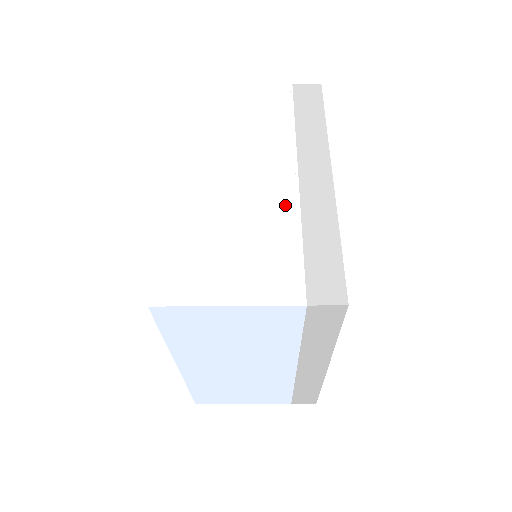
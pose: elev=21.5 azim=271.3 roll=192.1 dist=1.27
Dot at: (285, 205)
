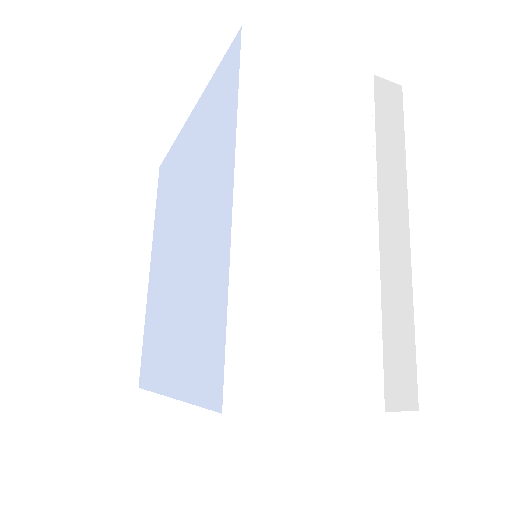
Dot at: (366, 271)
